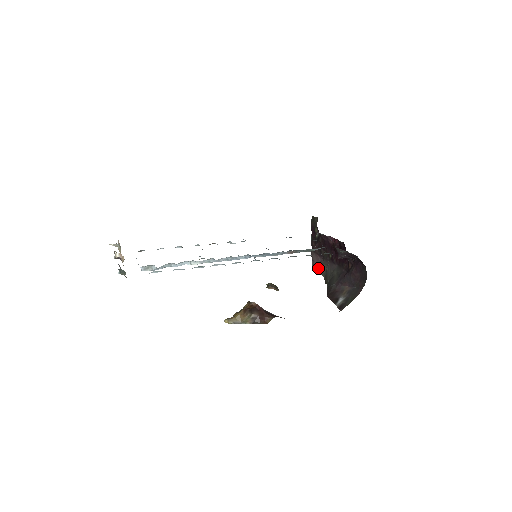
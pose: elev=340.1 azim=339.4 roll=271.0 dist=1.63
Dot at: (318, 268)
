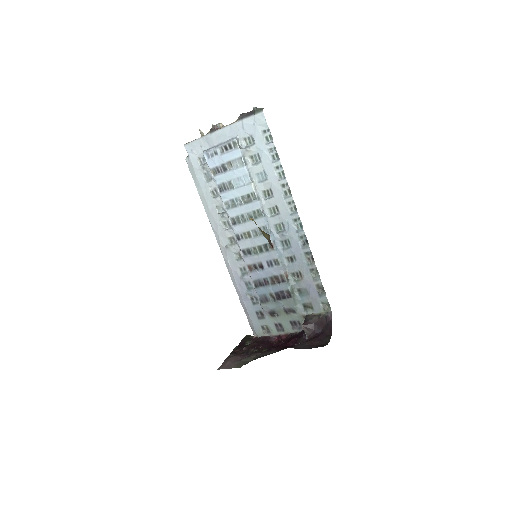
Dot at: (234, 364)
